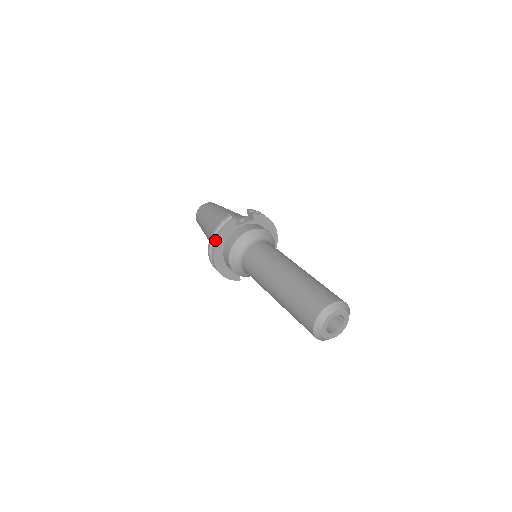
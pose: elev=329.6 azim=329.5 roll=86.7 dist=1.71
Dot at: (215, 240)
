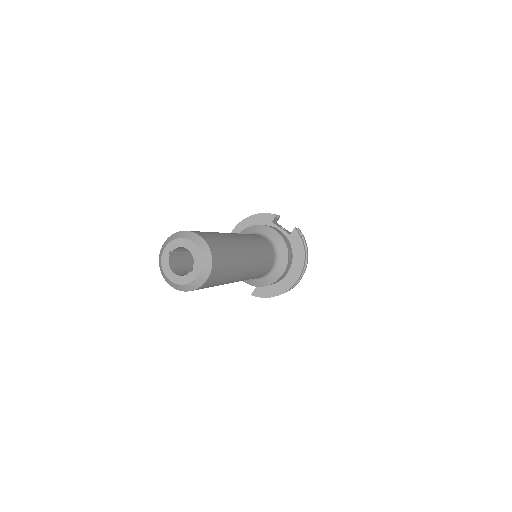
Dot at: (248, 217)
